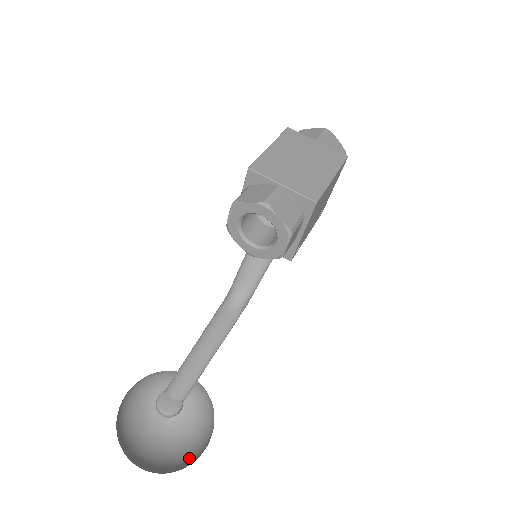
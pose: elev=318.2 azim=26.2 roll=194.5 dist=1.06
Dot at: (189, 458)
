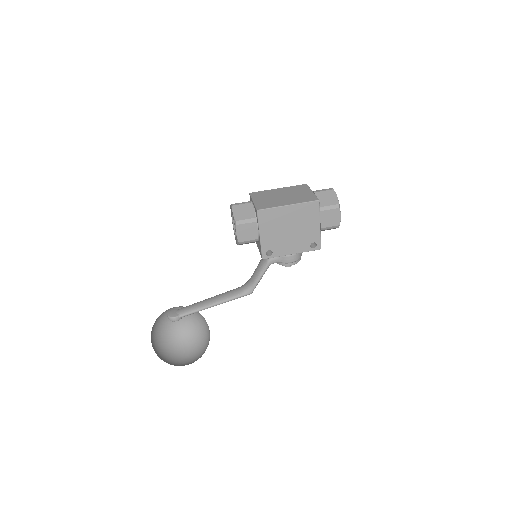
Dot at: occluded
